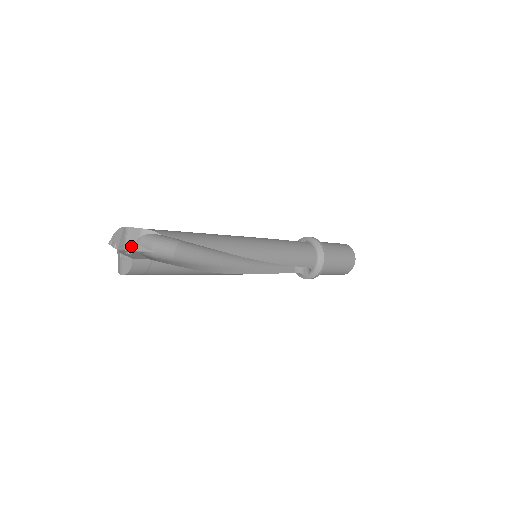
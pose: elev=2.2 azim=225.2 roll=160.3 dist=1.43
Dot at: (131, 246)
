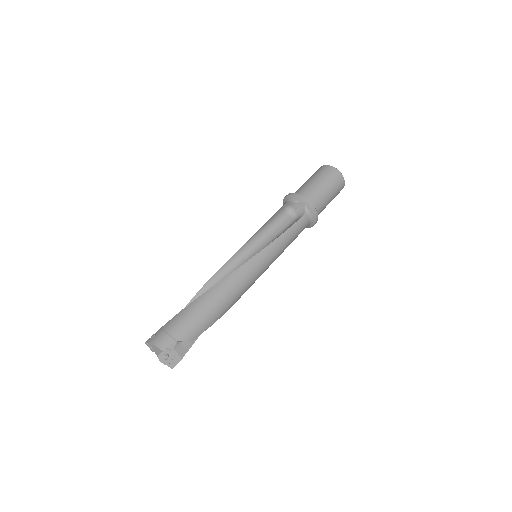
Dot at: occluded
